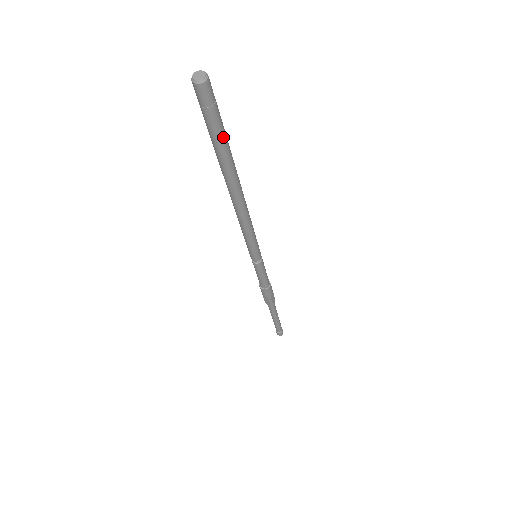
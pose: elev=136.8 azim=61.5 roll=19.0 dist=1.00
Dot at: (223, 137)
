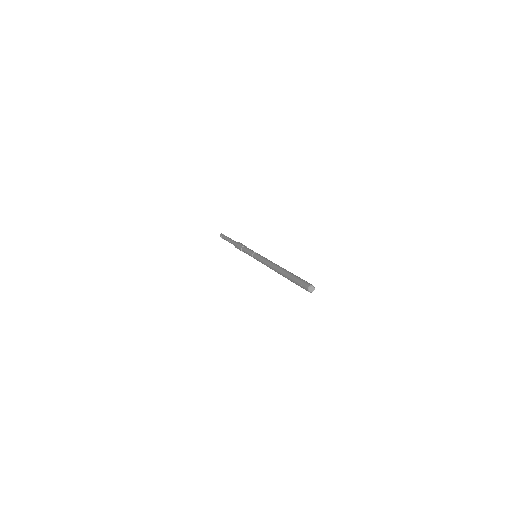
Dot at: occluded
